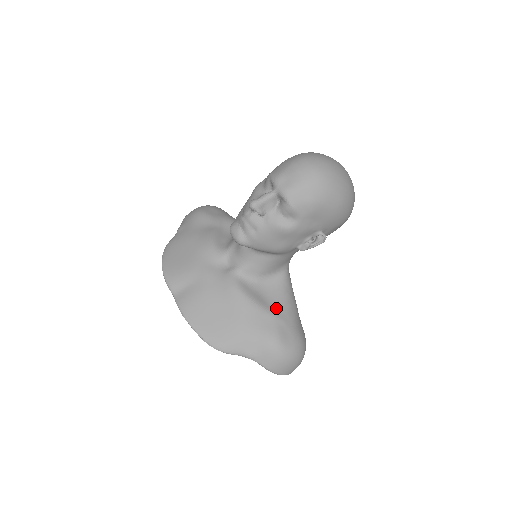
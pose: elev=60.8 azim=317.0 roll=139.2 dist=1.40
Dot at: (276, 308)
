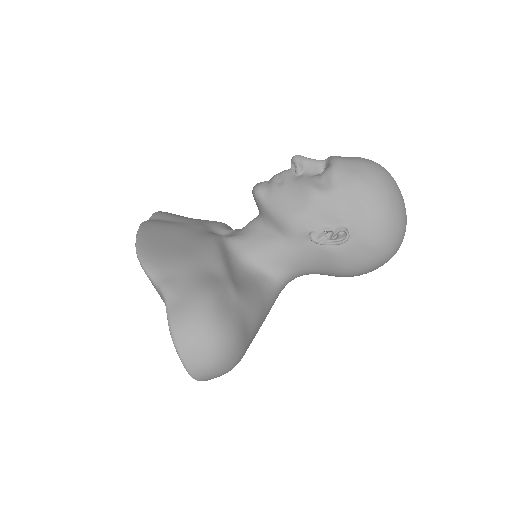
Dot at: (238, 284)
